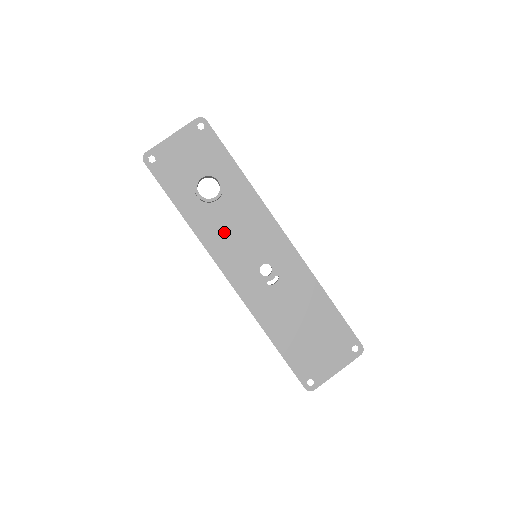
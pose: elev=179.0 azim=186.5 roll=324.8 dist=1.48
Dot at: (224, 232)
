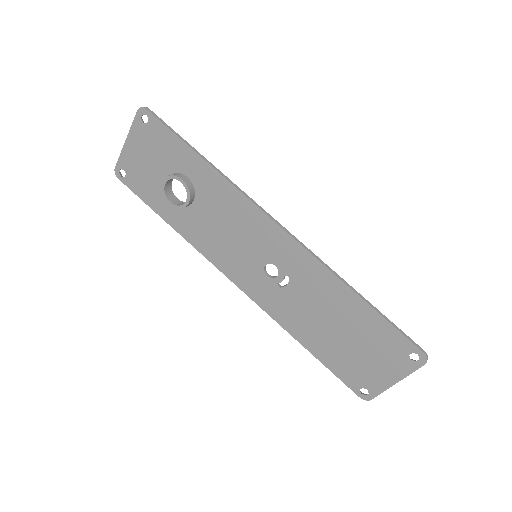
Dot at: (214, 235)
